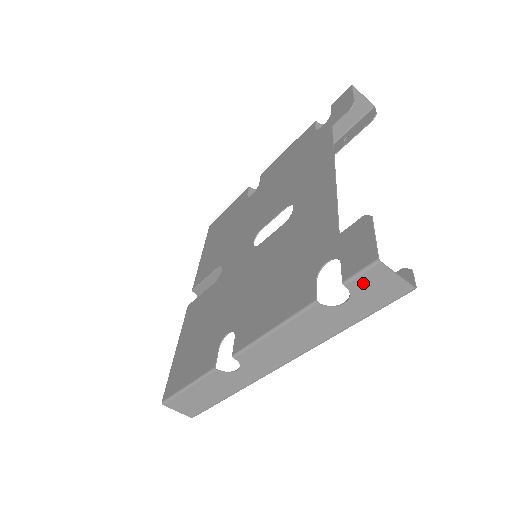
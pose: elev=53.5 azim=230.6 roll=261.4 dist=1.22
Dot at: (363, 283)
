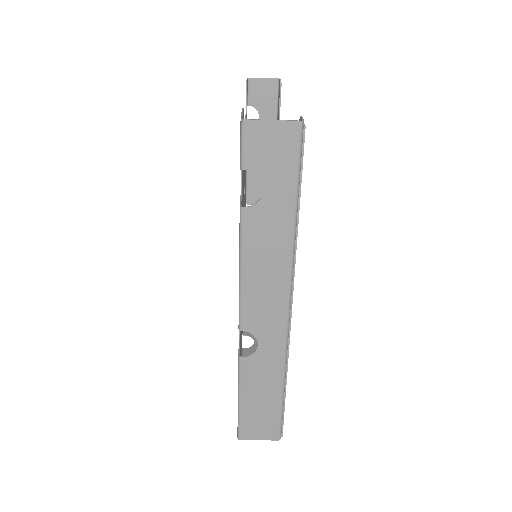
Dot at: (254, 154)
